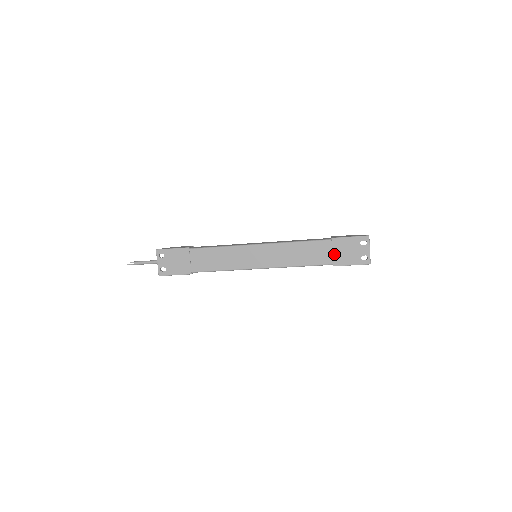
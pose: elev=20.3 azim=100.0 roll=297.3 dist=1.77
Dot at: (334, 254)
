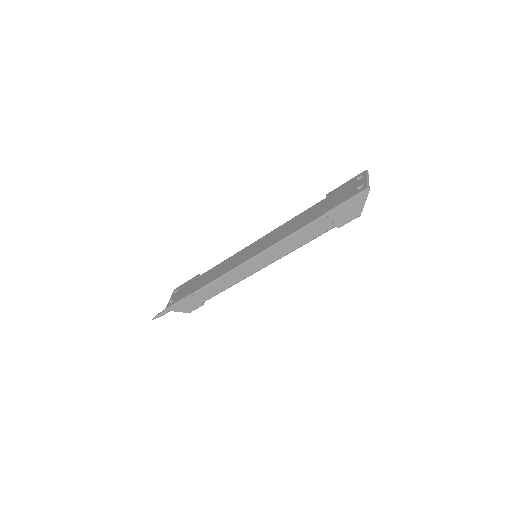
Dot at: (327, 204)
